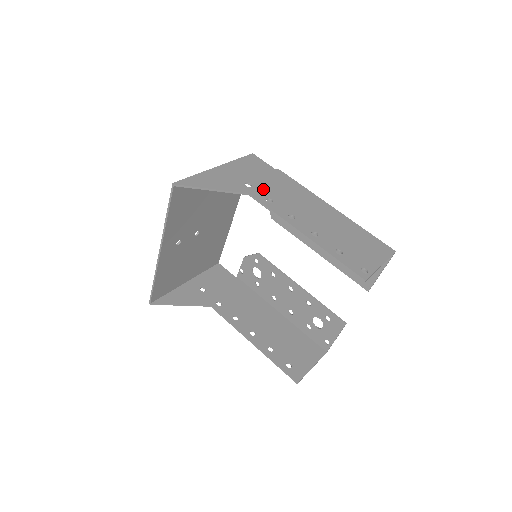
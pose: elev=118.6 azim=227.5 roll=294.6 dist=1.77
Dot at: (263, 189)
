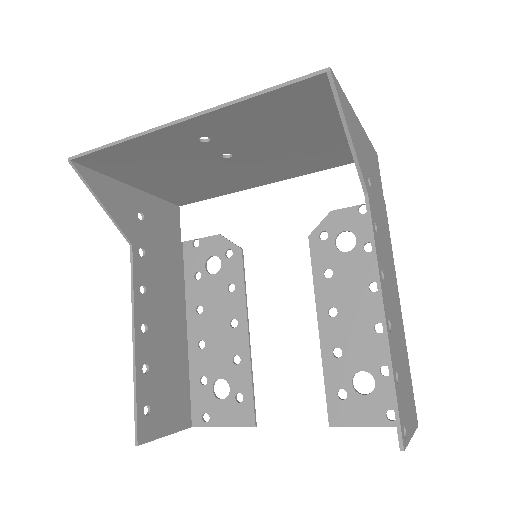
Dot at: (376, 206)
